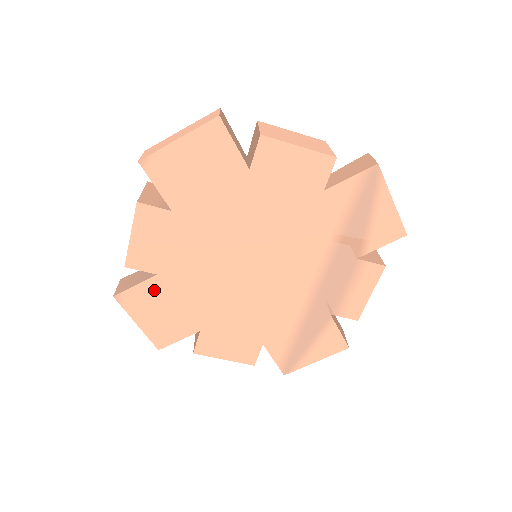
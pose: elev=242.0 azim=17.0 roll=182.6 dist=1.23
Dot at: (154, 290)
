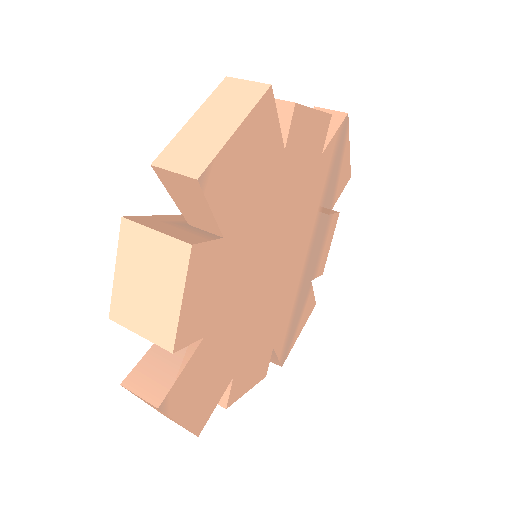
Dot at: (200, 361)
